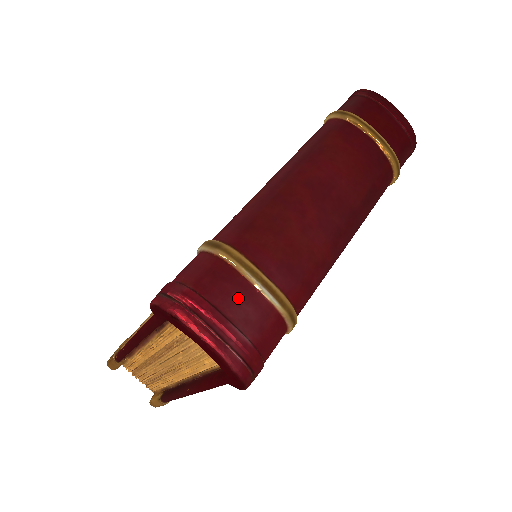
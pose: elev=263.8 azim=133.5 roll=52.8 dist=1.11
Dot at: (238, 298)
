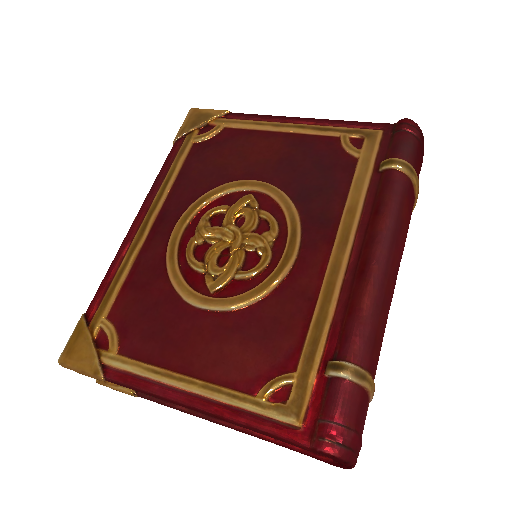
Dot at: occluded
